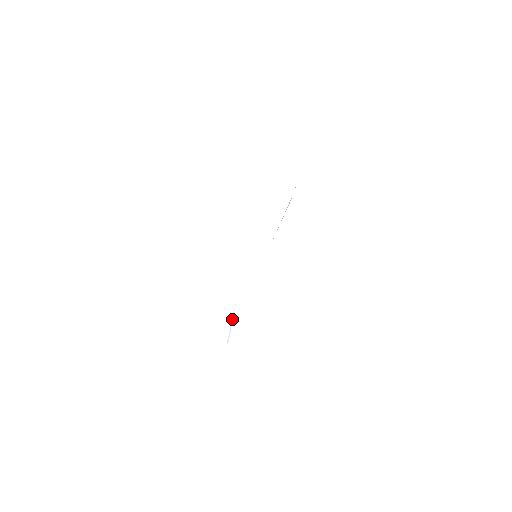
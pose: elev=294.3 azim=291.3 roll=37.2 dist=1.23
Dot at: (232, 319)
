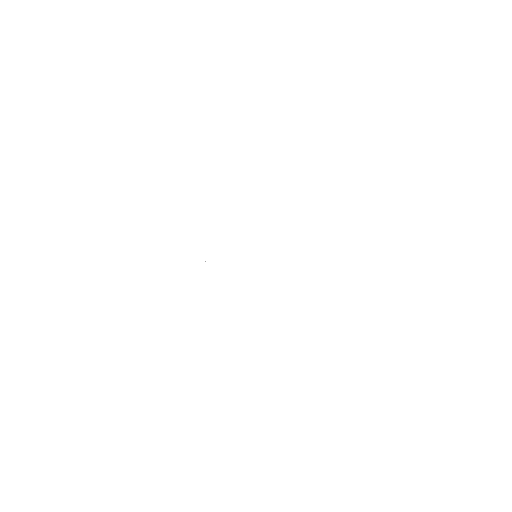
Dot at: occluded
